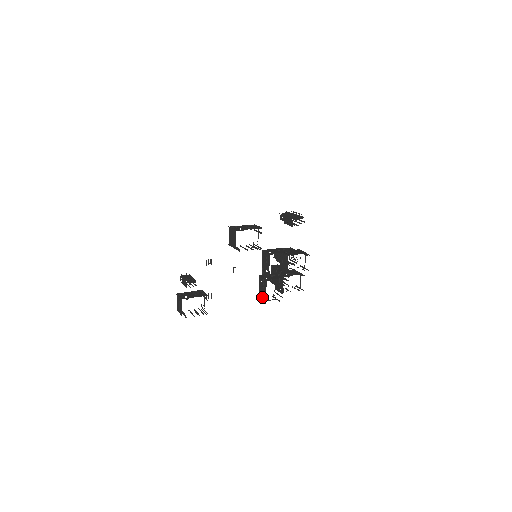
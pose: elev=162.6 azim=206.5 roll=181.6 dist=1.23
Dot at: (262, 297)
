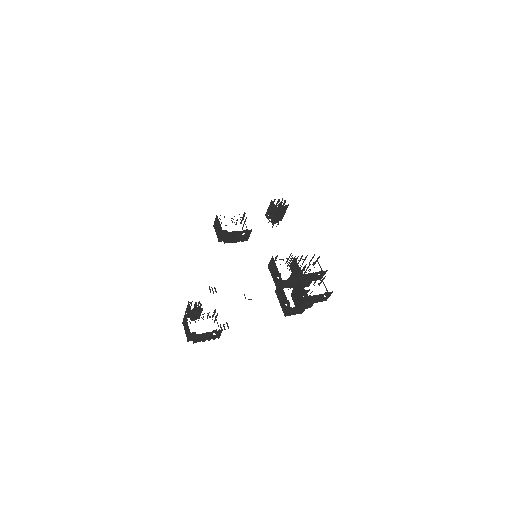
Dot at: (285, 308)
